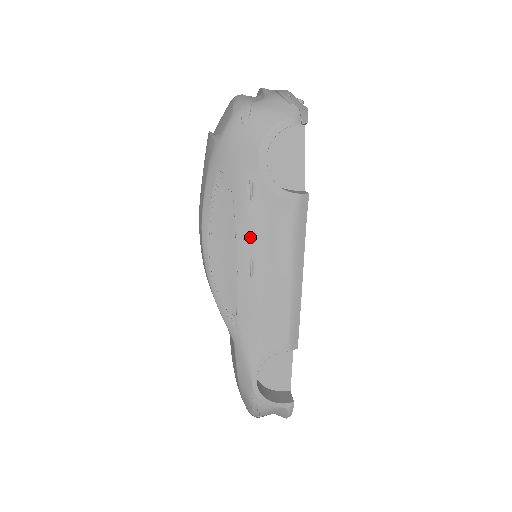
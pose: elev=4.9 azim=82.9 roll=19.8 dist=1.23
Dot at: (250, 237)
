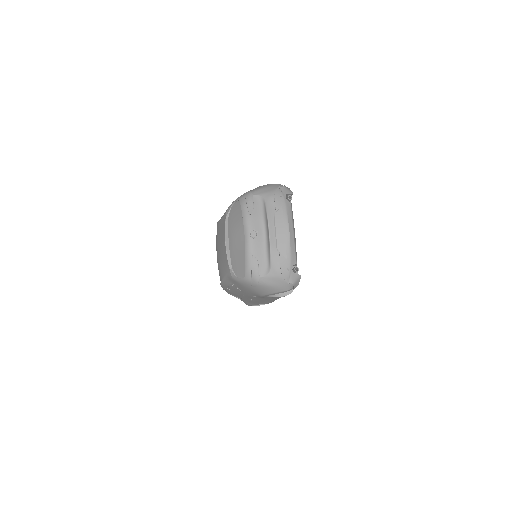
Dot at: (252, 298)
